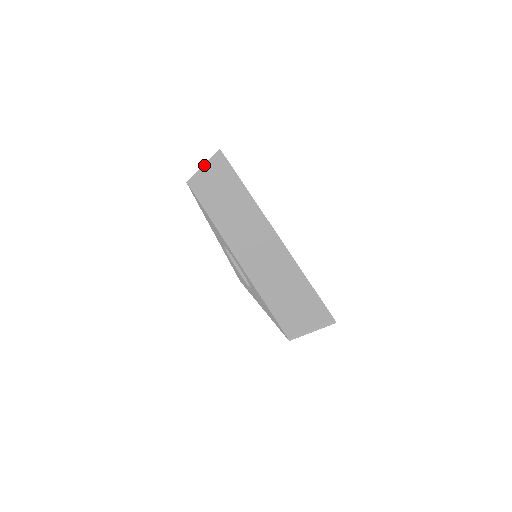
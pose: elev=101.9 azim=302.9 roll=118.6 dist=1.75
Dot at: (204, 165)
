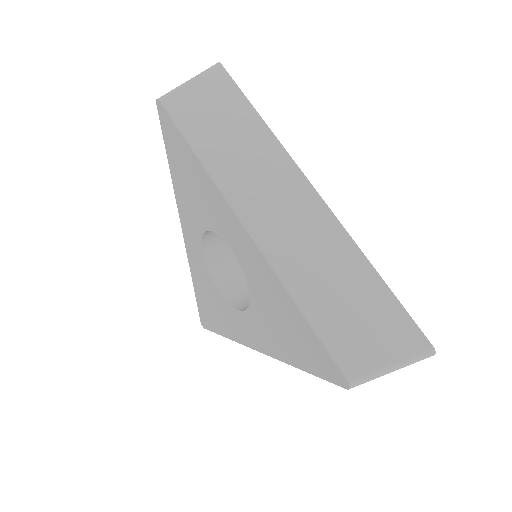
Dot at: (191, 79)
